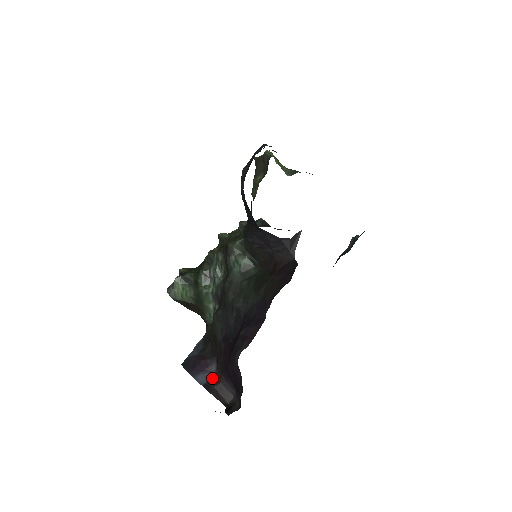
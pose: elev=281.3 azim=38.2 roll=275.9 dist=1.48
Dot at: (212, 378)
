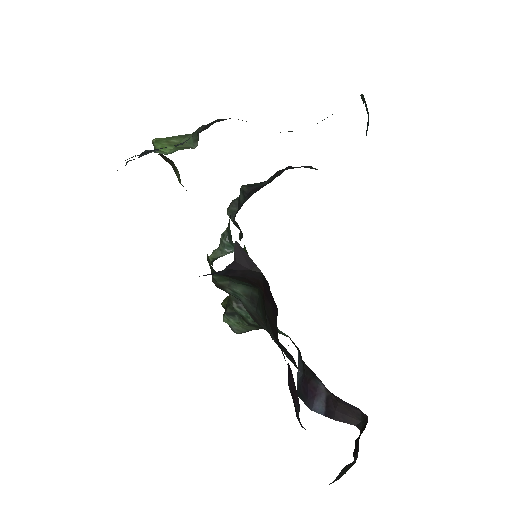
Dot at: (328, 400)
